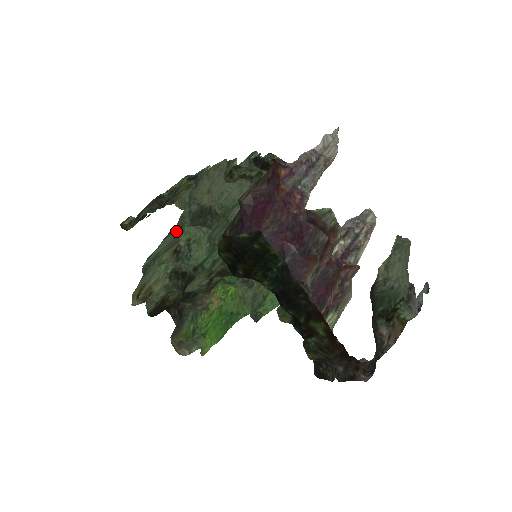
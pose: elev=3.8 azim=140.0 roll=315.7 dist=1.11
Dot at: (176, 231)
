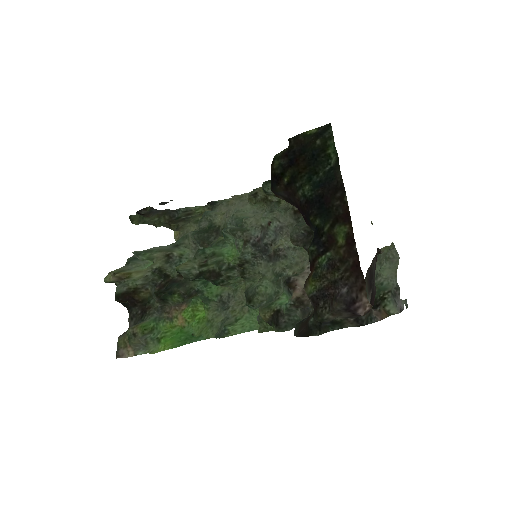
Dot at: (173, 246)
